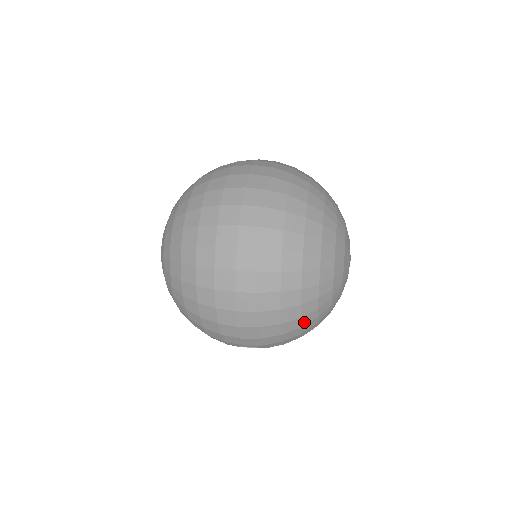
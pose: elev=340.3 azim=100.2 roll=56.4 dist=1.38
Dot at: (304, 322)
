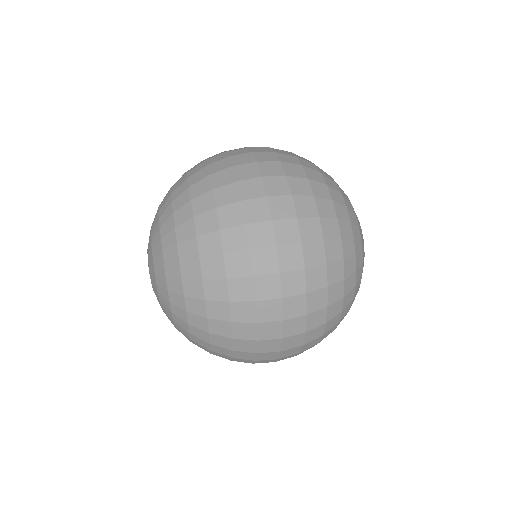
Dot at: occluded
